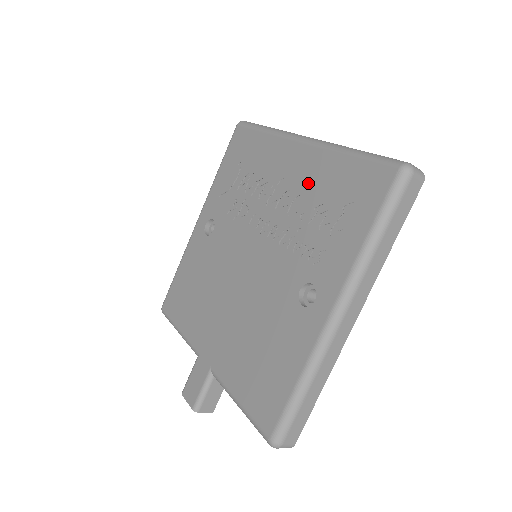
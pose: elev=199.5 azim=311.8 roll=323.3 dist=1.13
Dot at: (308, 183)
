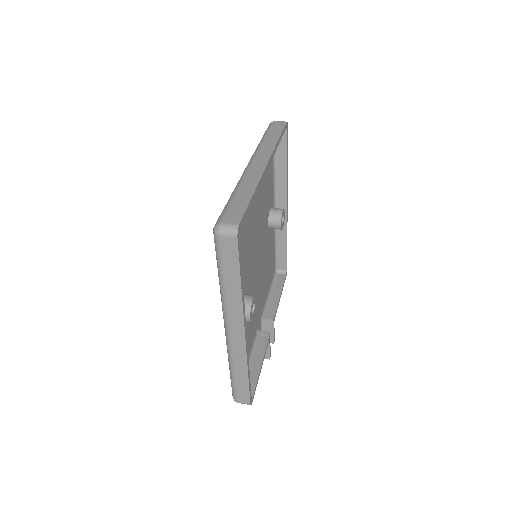
Dot at: occluded
